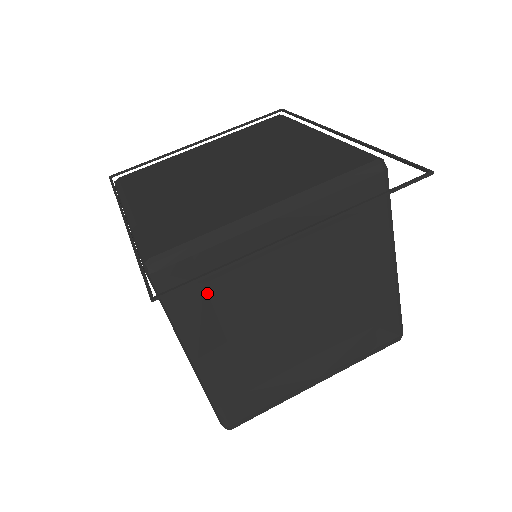
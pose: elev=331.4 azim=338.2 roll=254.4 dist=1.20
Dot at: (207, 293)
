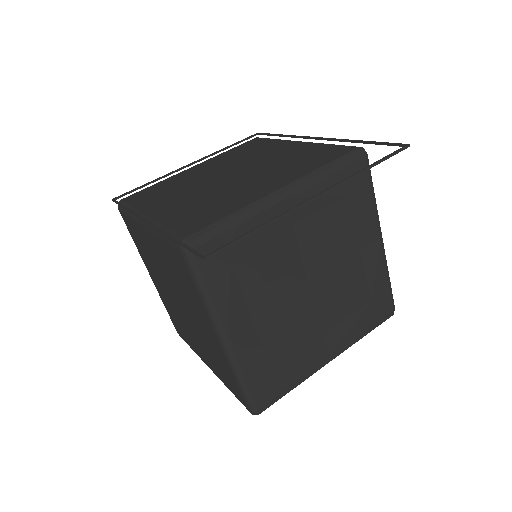
Dot at: (233, 271)
